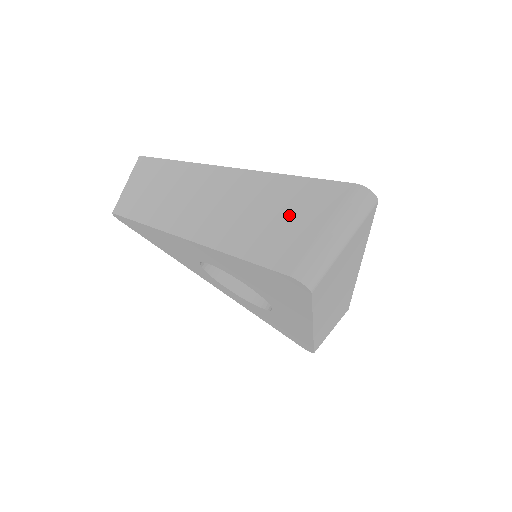
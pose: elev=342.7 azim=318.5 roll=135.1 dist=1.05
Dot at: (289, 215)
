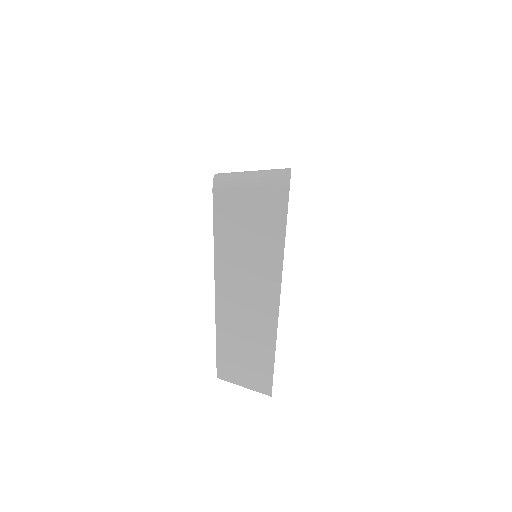
Dot at: occluded
